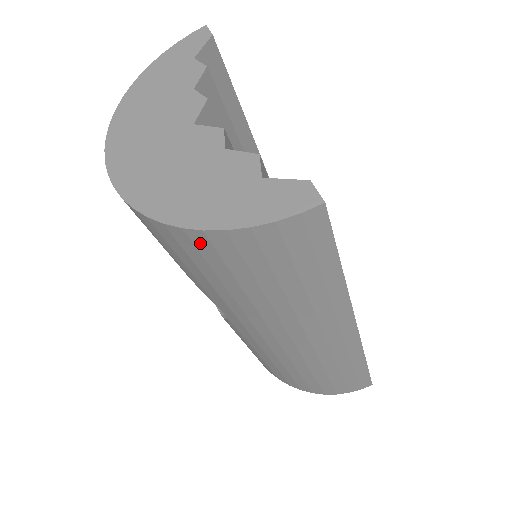
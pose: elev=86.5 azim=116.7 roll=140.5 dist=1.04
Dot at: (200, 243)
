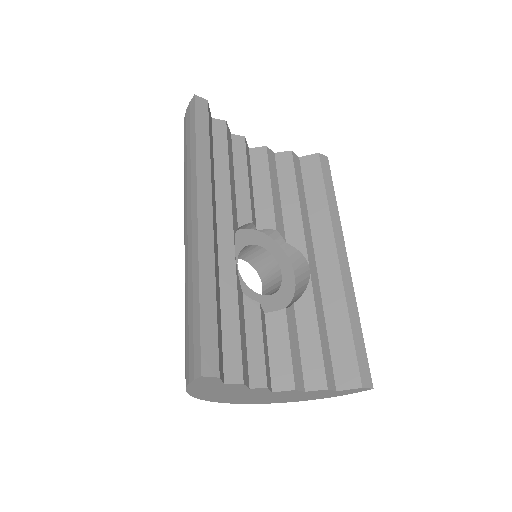
Dot at: occluded
